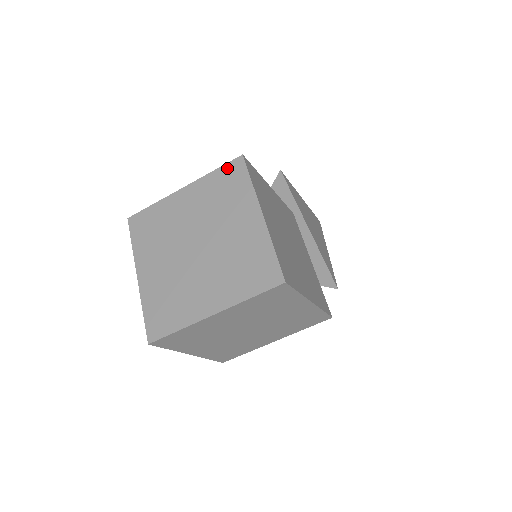
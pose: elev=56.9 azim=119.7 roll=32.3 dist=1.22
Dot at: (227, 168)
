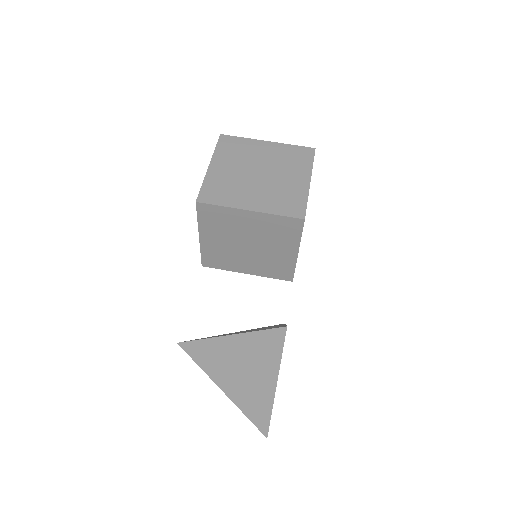
Dot at: occluded
